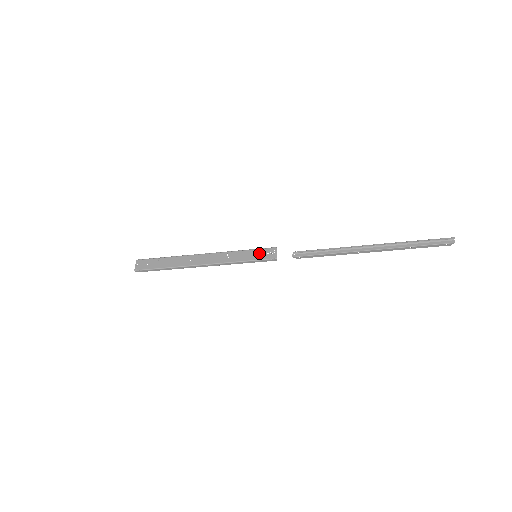
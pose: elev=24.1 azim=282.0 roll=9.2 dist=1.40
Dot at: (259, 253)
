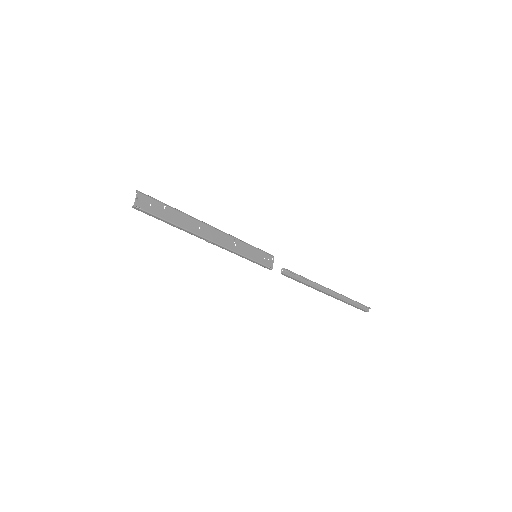
Dot at: (261, 255)
